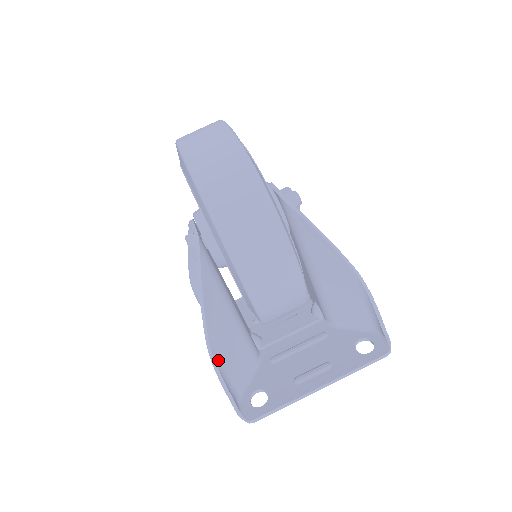
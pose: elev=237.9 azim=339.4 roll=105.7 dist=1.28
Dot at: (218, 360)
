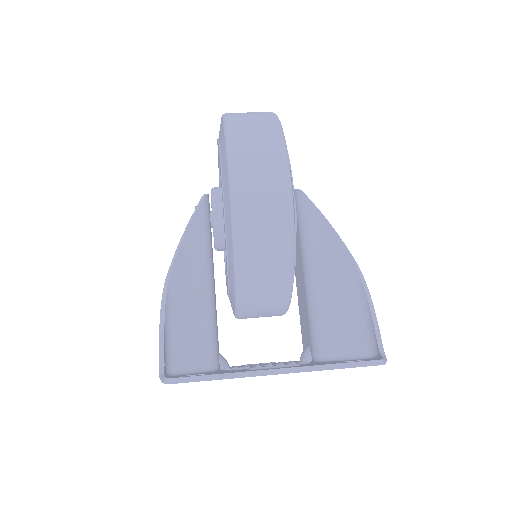
Dot at: (170, 303)
